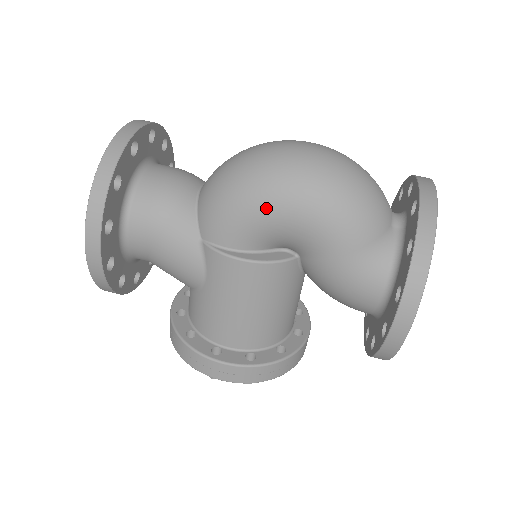
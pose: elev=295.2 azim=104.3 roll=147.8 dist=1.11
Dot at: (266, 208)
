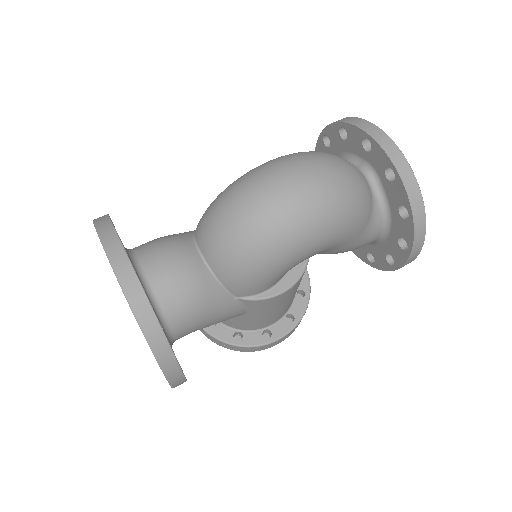
Dot at: (295, 258)
